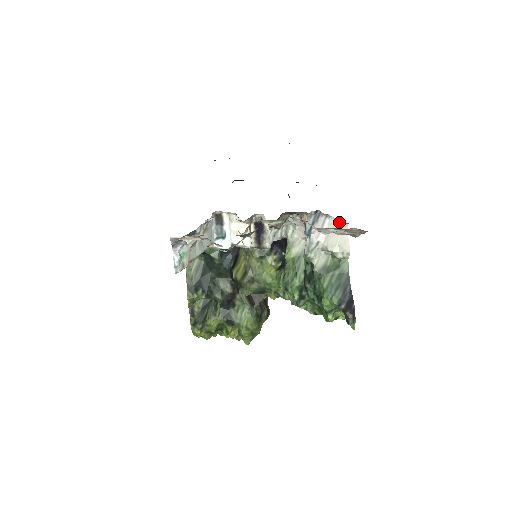
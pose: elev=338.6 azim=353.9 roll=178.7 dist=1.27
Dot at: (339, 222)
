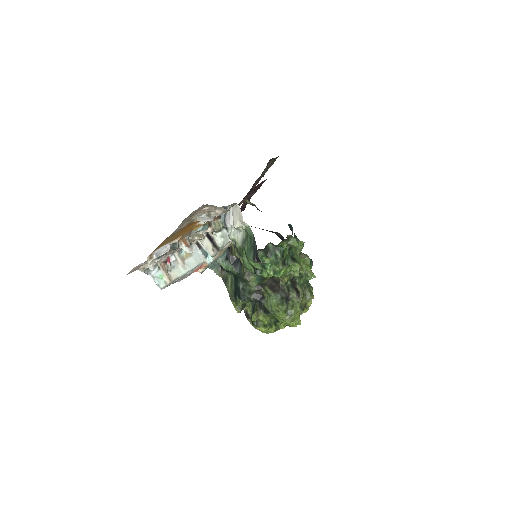
Dot at: (235, 206)
